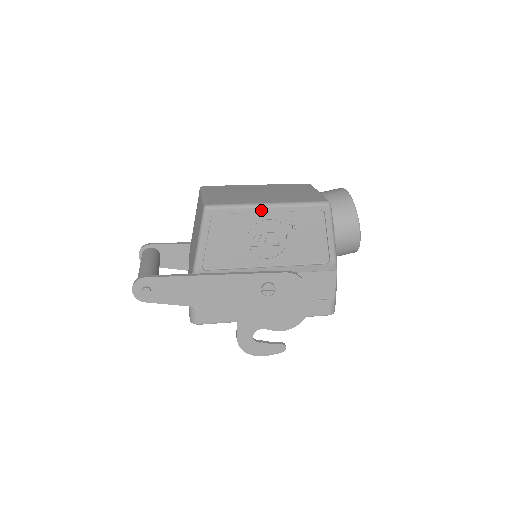
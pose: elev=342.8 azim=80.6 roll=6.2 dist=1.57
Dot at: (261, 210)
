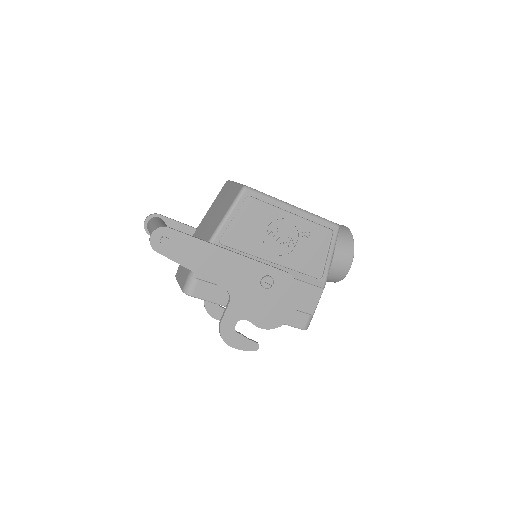
Dot at: (287, 209)
